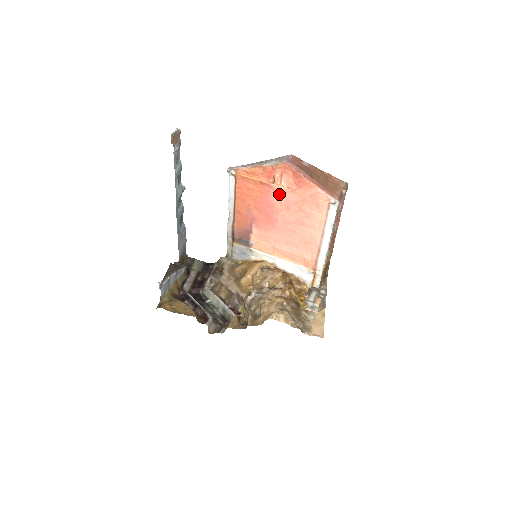
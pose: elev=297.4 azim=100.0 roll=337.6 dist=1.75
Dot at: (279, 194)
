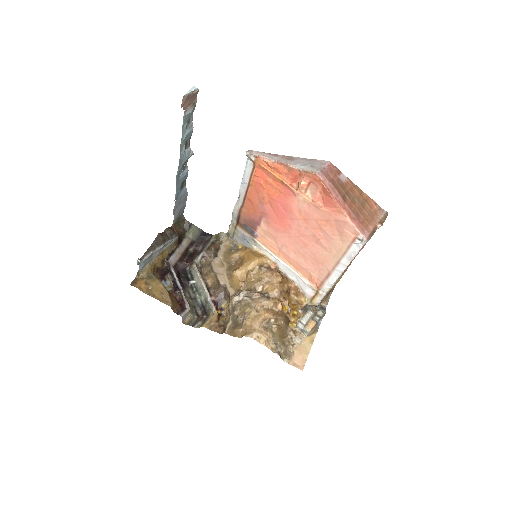
Dot at: (300, 202)
